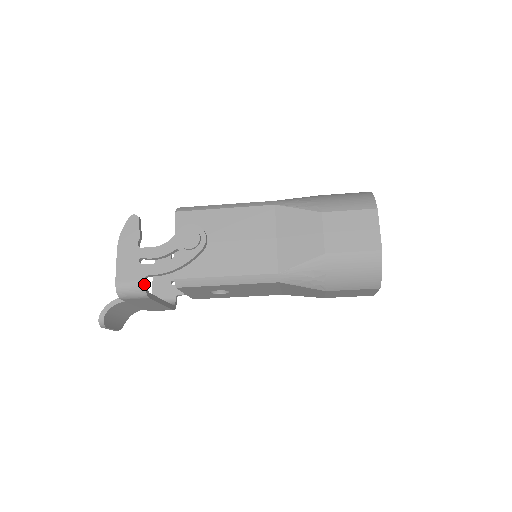
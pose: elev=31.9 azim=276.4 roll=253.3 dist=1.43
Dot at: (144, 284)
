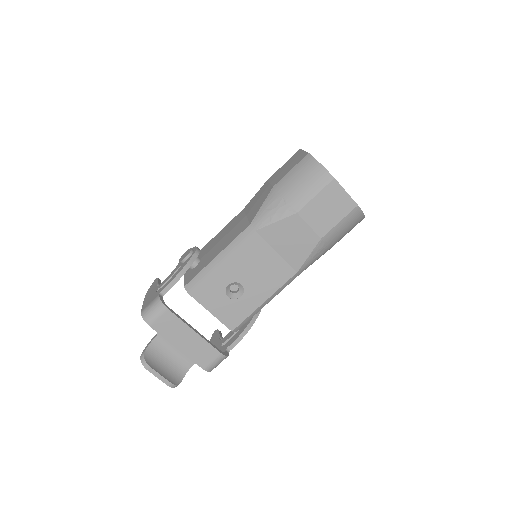
Dot at: (159, 297)
